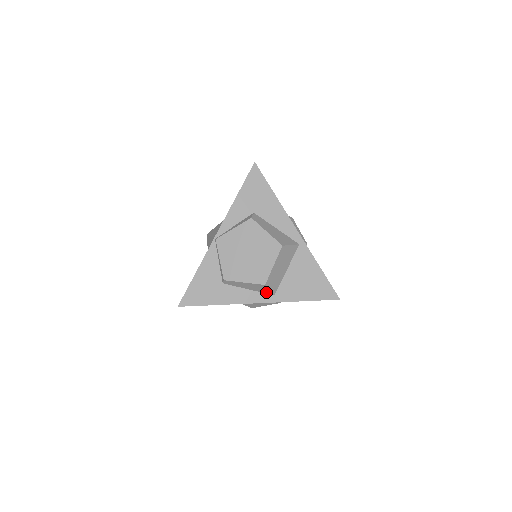
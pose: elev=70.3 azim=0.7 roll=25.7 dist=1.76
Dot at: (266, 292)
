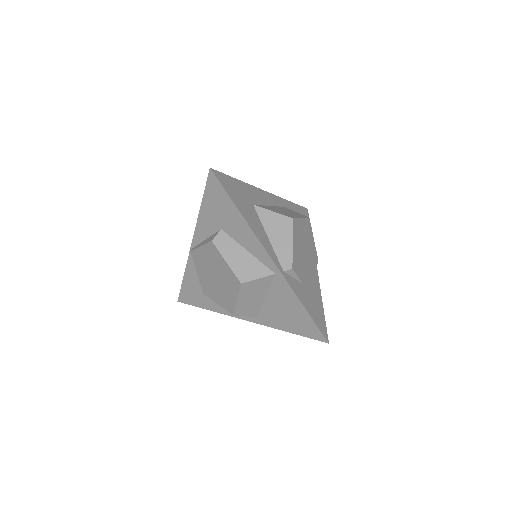
Dot at: occluded
